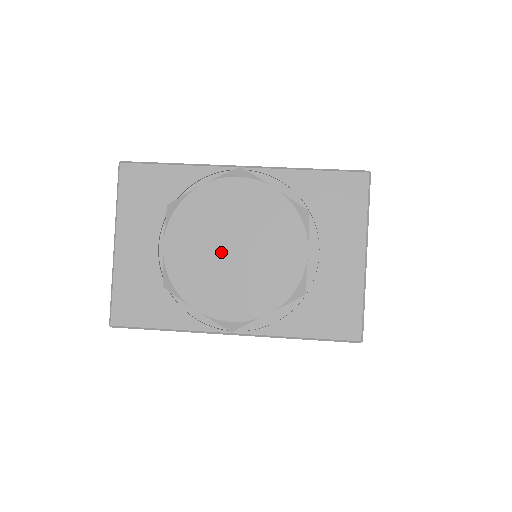
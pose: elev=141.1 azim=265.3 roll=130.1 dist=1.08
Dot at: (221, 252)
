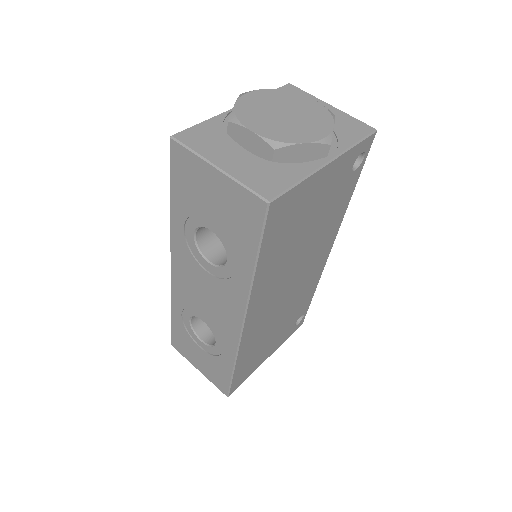
Dot at: (281, 118)
